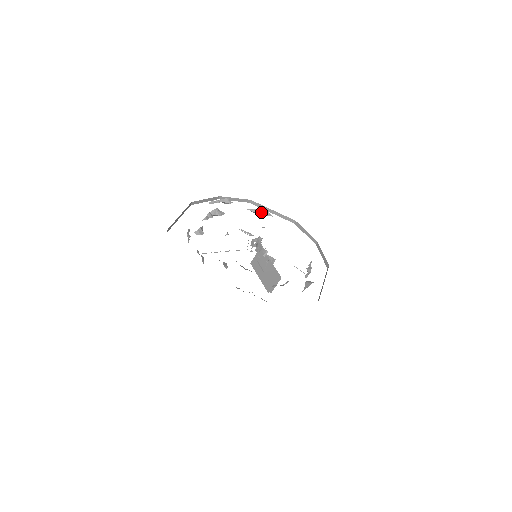
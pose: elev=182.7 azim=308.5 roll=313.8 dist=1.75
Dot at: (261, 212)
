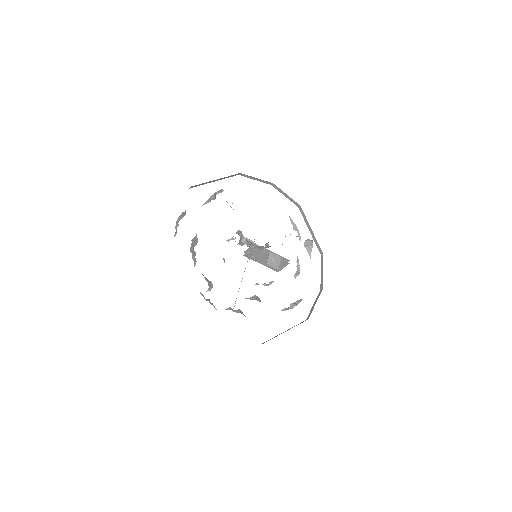
Dot at: (215, 196)
